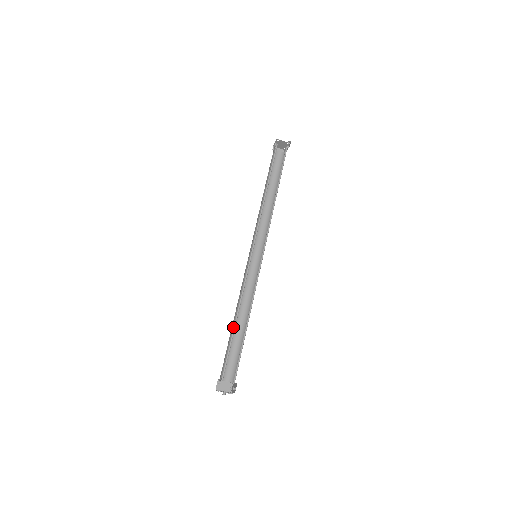
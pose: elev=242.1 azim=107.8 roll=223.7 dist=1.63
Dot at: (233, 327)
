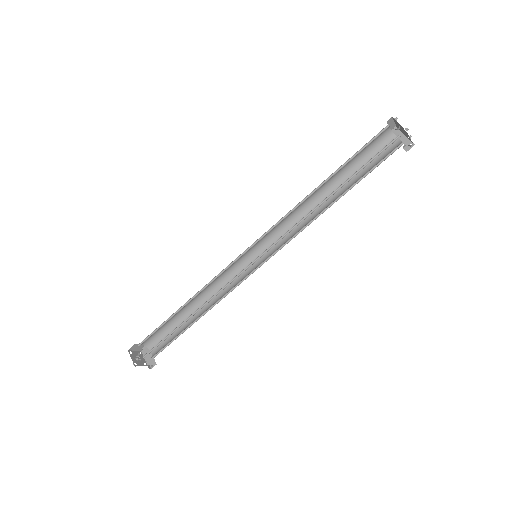
Dot at: (183, 321)
